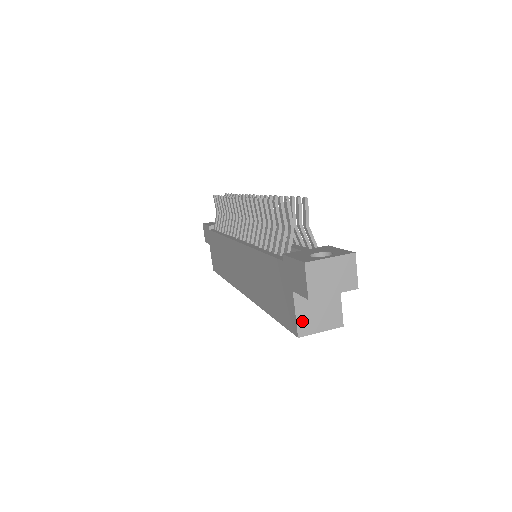
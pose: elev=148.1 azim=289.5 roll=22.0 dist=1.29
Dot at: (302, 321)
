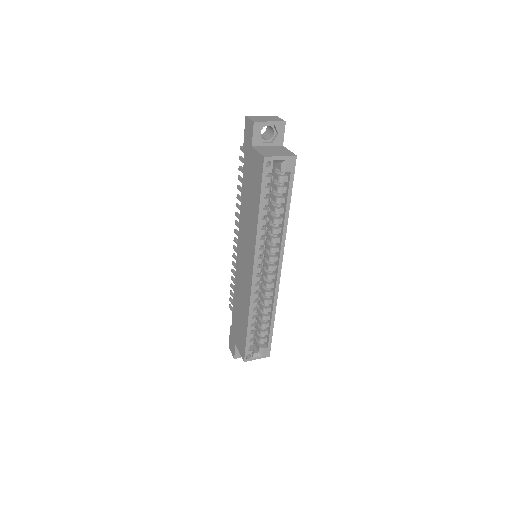
Dot at: (264, 153)
